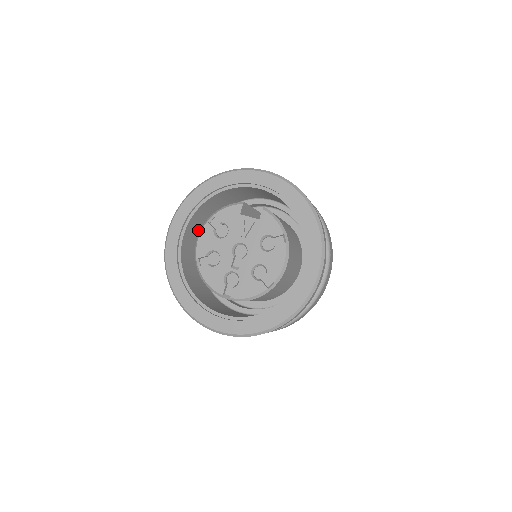
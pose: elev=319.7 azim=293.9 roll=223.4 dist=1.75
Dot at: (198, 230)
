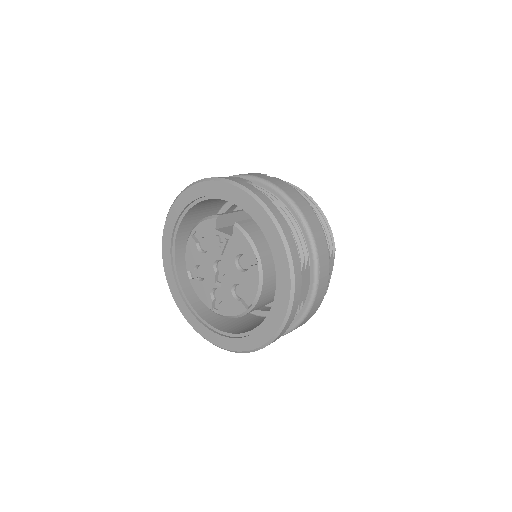
Dot at: occluded
